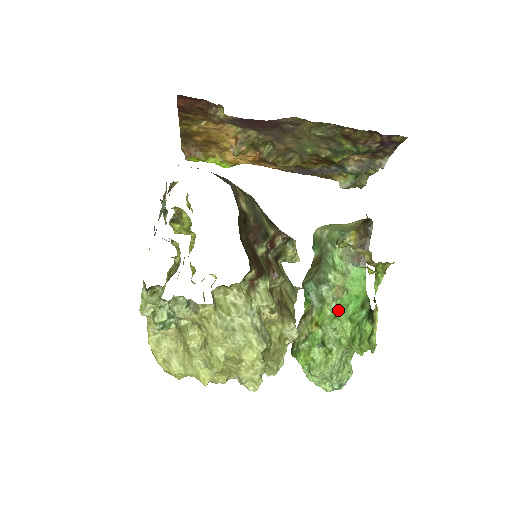
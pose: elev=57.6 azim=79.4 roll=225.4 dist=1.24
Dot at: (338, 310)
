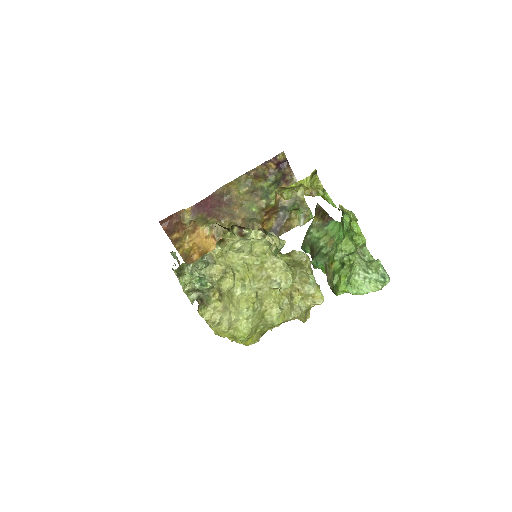
Dot at: (335, 244)
